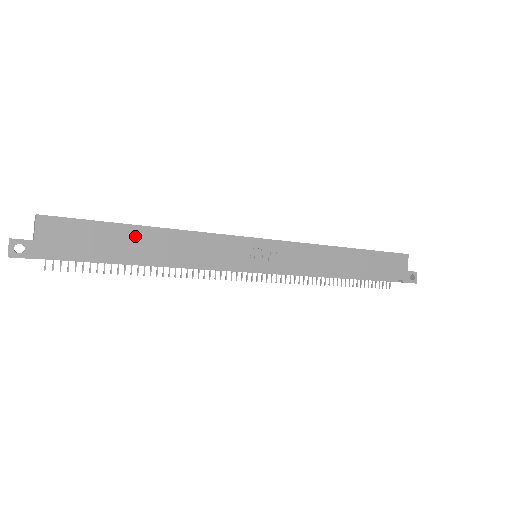
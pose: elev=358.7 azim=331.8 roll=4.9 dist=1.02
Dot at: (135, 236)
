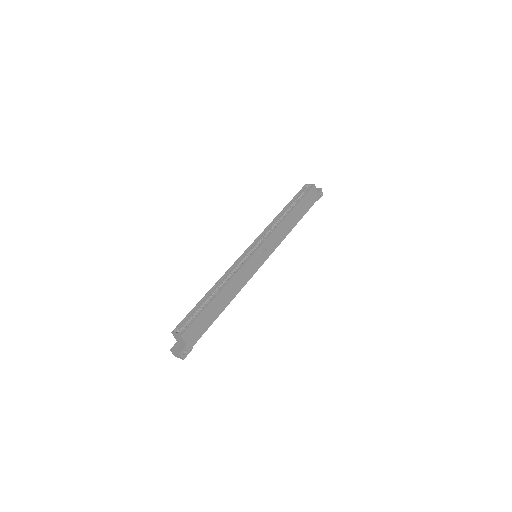
Dot at: (215, 304)
